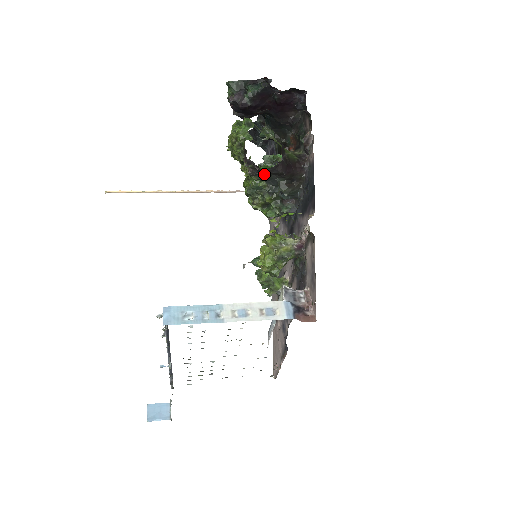
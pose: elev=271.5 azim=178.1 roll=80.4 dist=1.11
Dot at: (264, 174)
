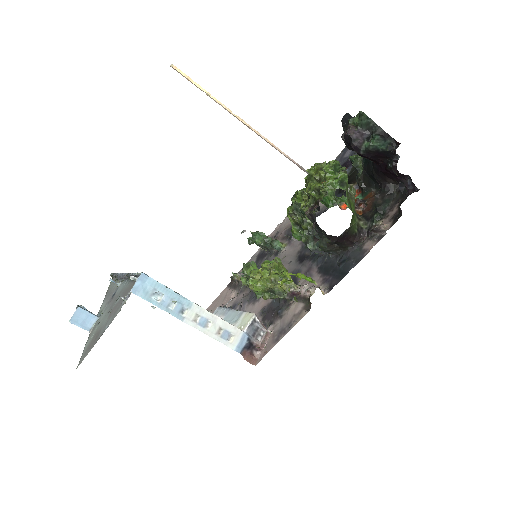
Dot at: (317, 224)
